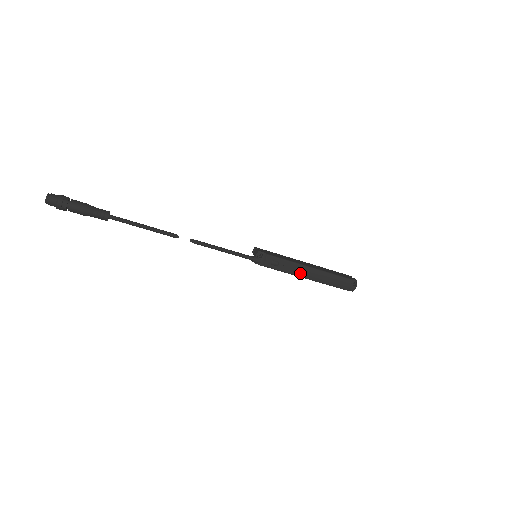
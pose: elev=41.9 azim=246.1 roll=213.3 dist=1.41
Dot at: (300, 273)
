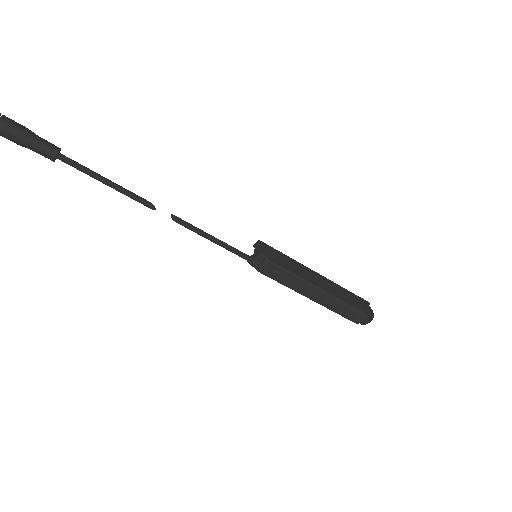
Dot at: (306, 292)
